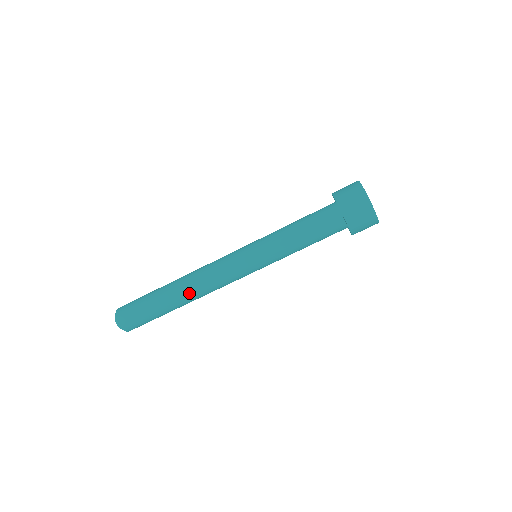
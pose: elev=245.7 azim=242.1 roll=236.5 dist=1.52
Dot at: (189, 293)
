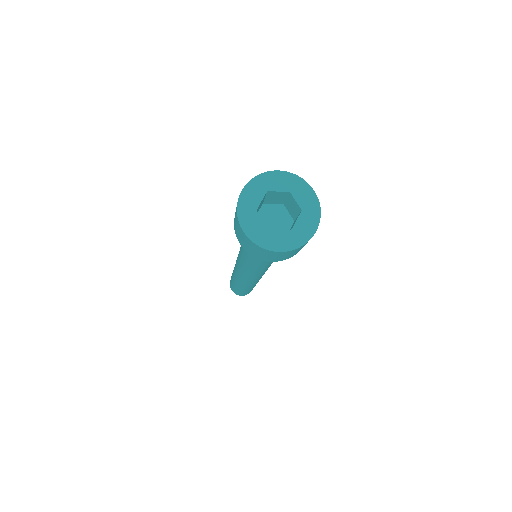
Dot at: (247, 286)
